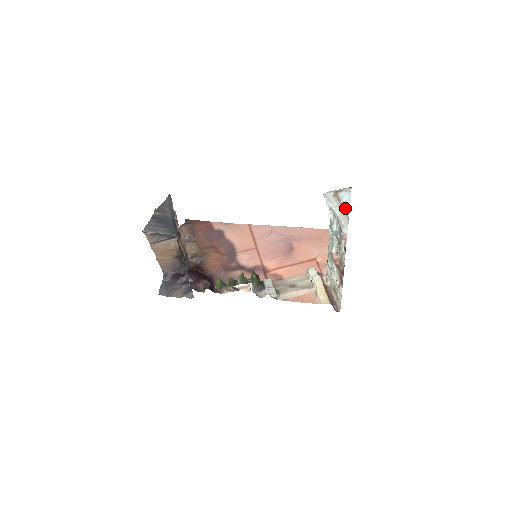
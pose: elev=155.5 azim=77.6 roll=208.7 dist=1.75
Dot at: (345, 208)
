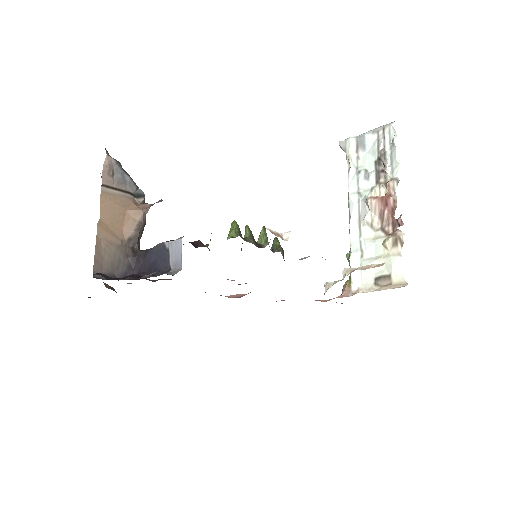
Dot at: (373, 129)
